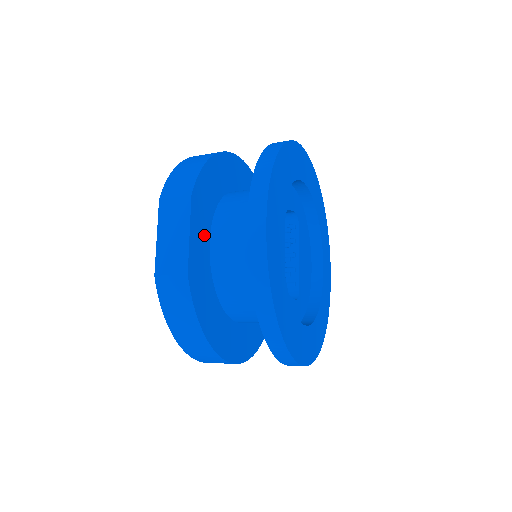
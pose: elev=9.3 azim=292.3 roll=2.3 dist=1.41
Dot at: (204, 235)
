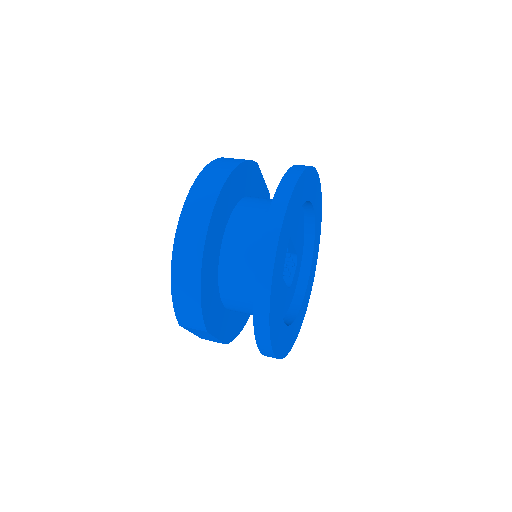
Dot at: (222, 316)
